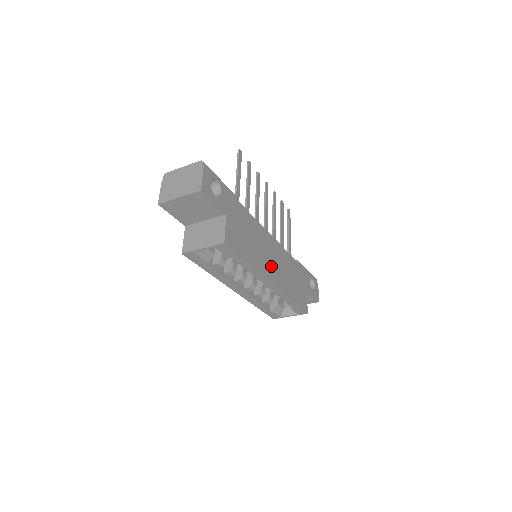
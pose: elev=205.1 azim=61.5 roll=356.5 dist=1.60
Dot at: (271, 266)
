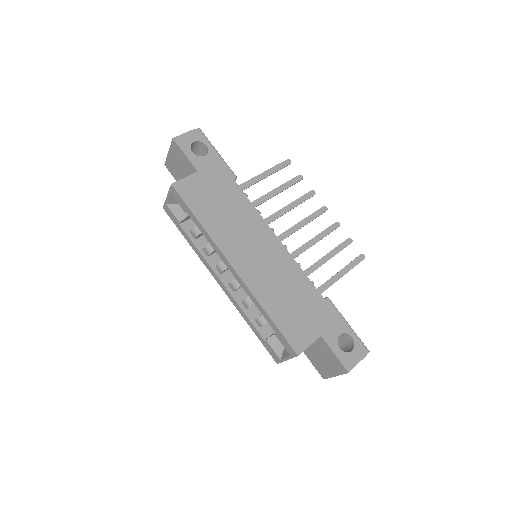
Dot at: (247, 254)
